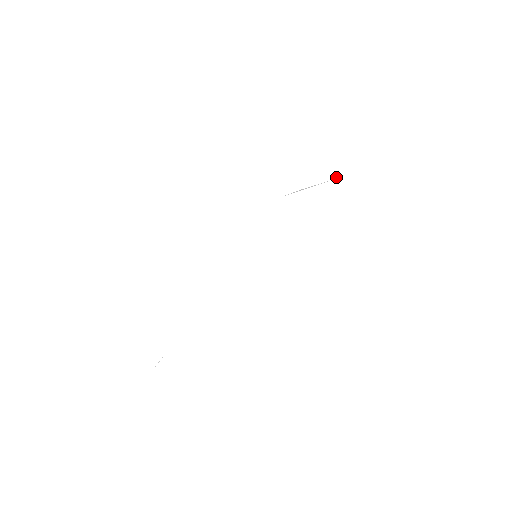
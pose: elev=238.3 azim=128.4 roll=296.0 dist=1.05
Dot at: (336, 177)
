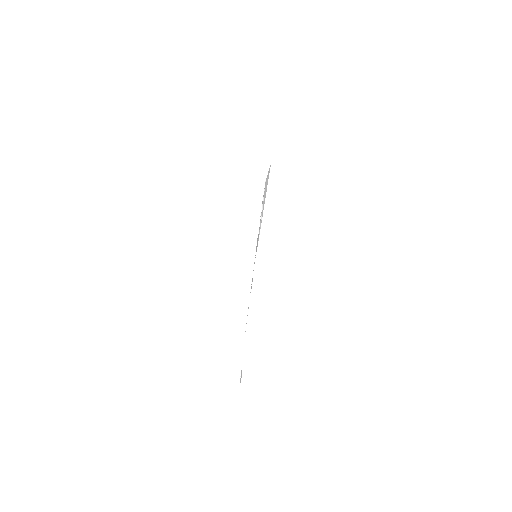
Dot at: occluded
